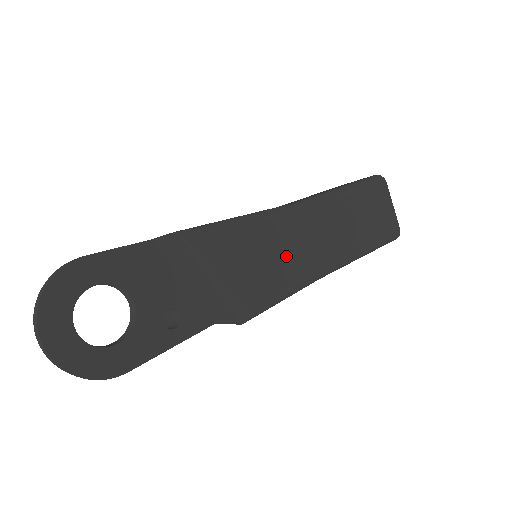
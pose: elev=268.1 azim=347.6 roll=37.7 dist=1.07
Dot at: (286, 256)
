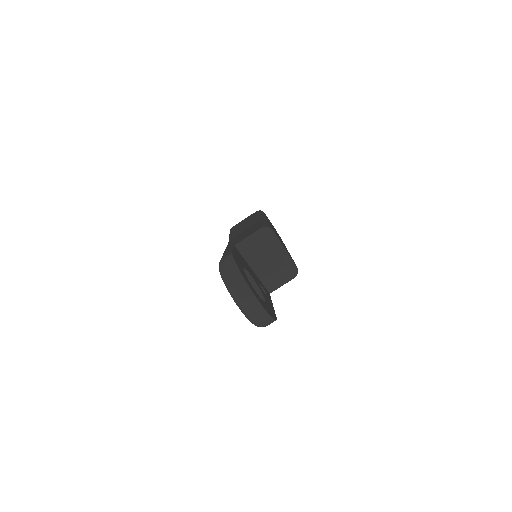
Dot at: occluded
